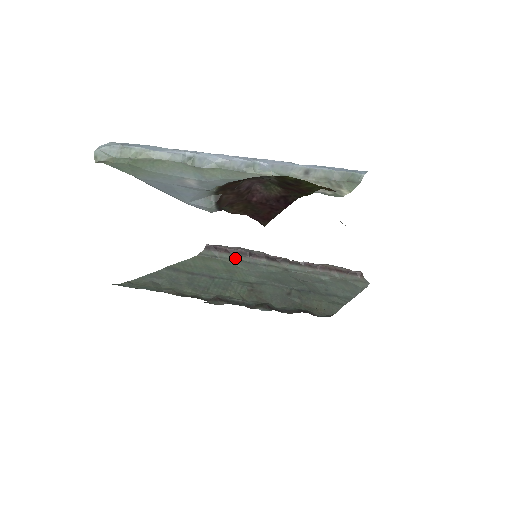
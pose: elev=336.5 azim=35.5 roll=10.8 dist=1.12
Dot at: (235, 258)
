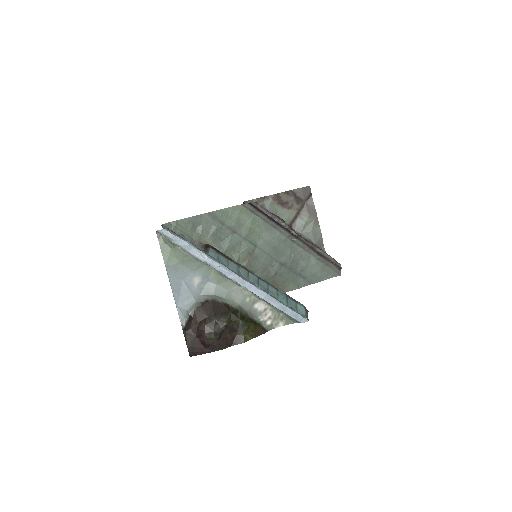
Dot at: (264, 218)
